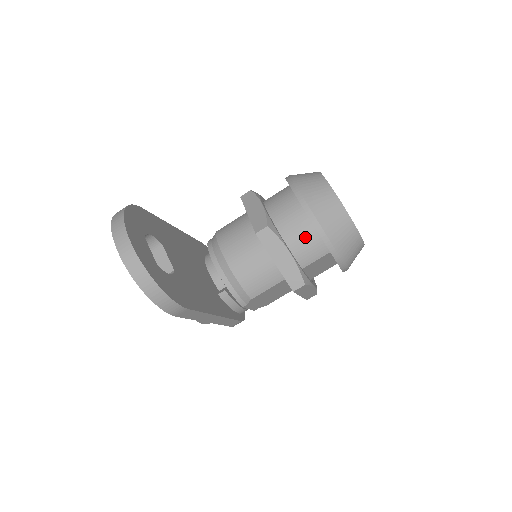
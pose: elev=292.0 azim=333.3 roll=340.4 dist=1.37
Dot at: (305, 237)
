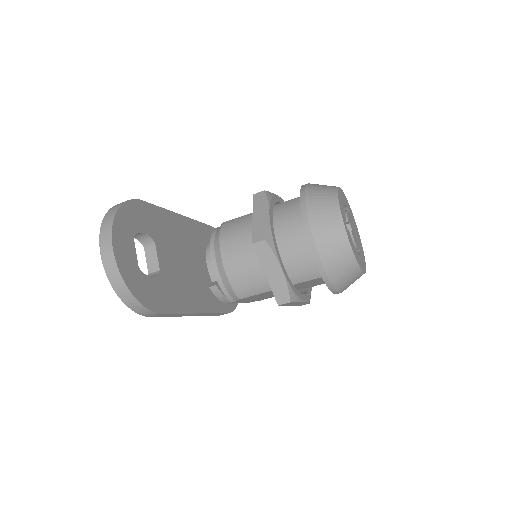
Dot at: (301, 257)
